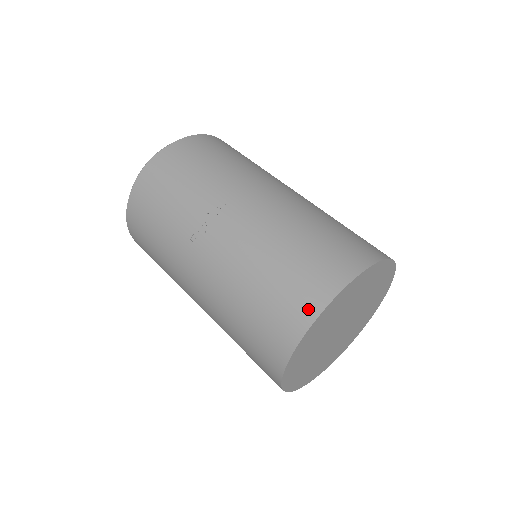
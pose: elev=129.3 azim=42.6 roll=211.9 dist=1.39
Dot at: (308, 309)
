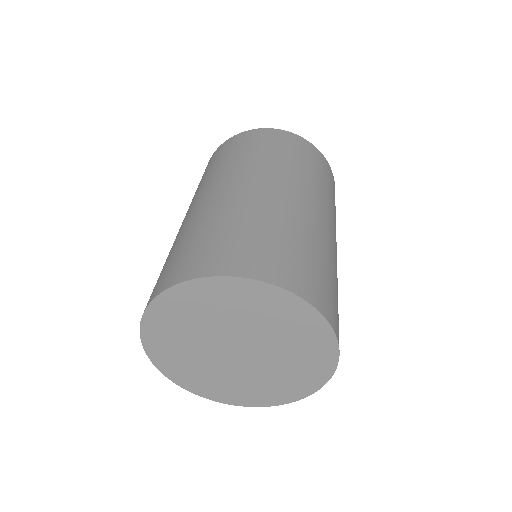
Dot at: occluded
